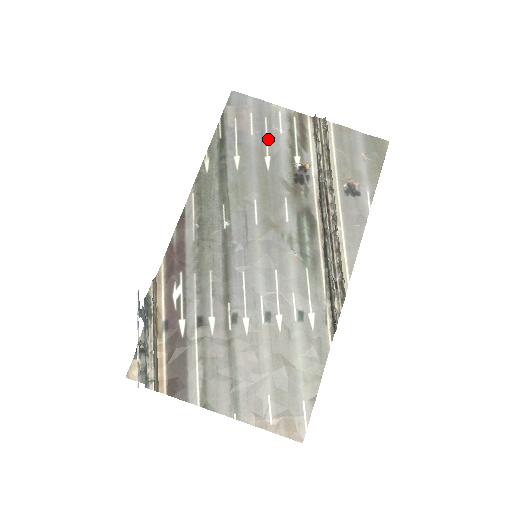
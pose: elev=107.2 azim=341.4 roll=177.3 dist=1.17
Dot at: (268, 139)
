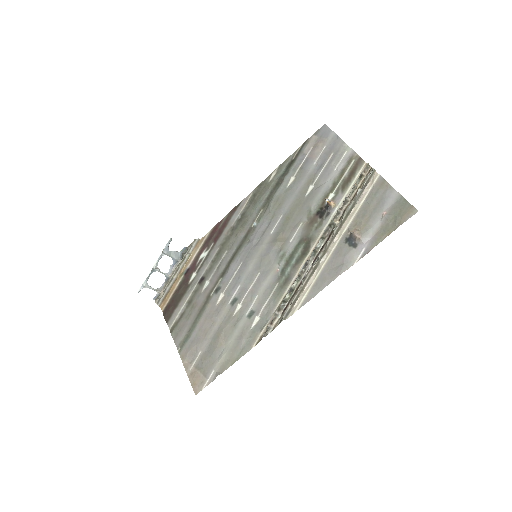
Dot at: (322, 171)
